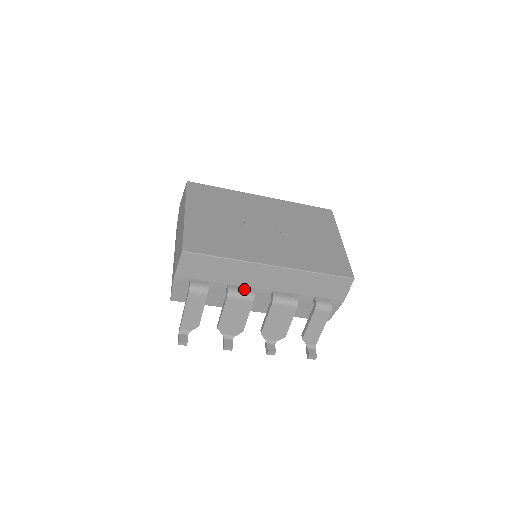
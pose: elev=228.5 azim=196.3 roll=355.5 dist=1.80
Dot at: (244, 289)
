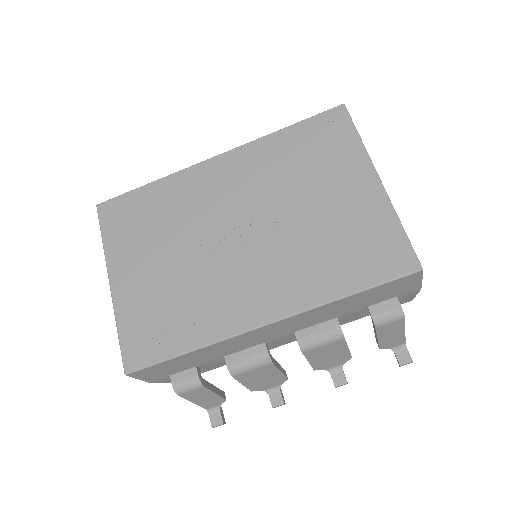
Dot at: (250, 354)
